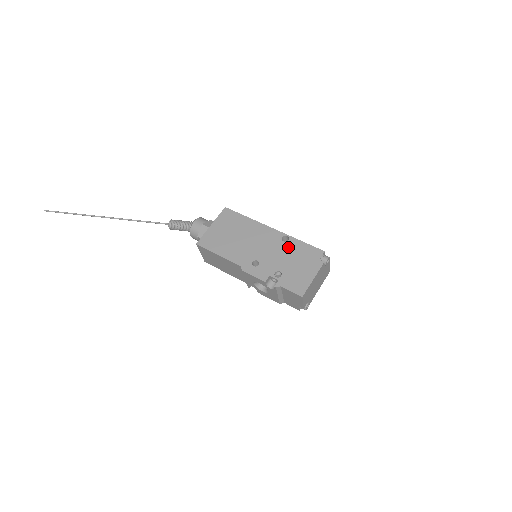
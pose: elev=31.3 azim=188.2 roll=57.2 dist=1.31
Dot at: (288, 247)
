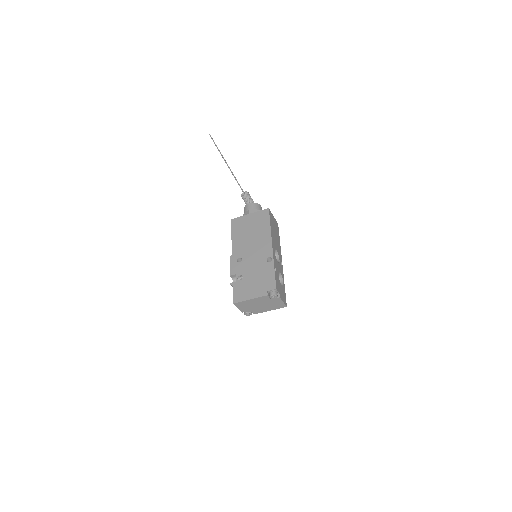
Dot at: (264, 266)
